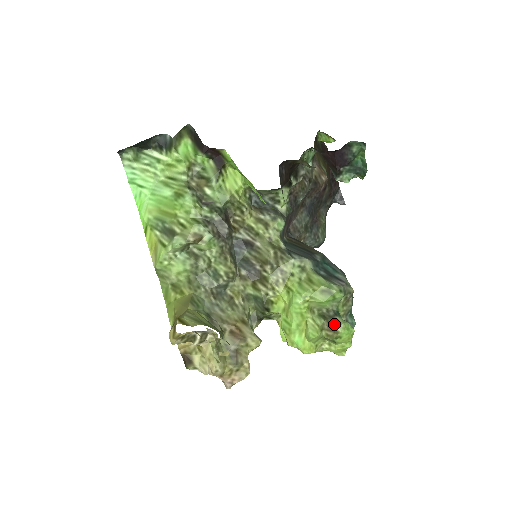
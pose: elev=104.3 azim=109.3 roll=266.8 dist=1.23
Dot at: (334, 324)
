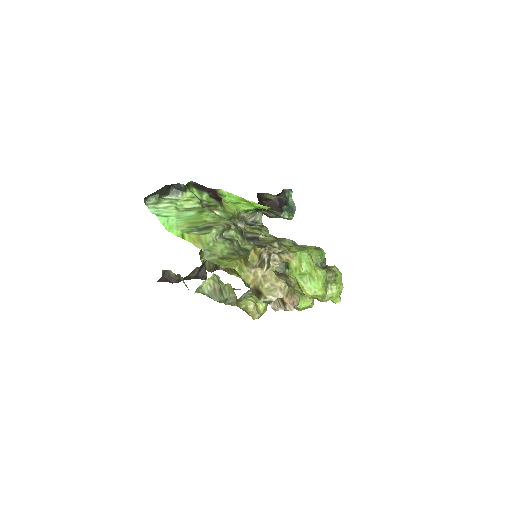
Dot at: (330, 268)
